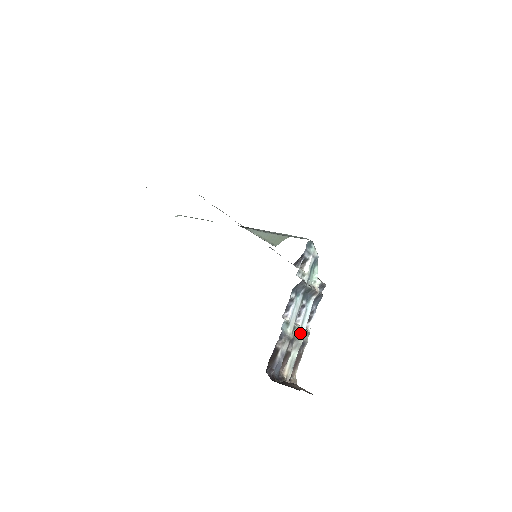
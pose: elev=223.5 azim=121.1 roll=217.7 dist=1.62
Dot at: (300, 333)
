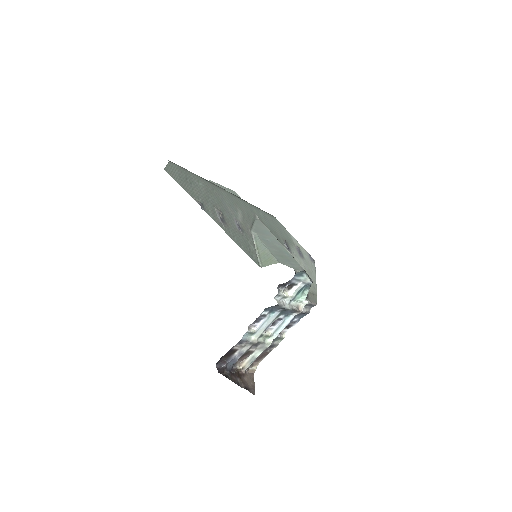
Dot at: (270, 338)
